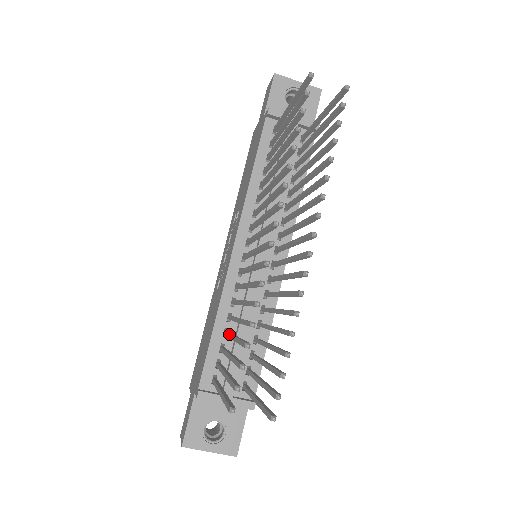
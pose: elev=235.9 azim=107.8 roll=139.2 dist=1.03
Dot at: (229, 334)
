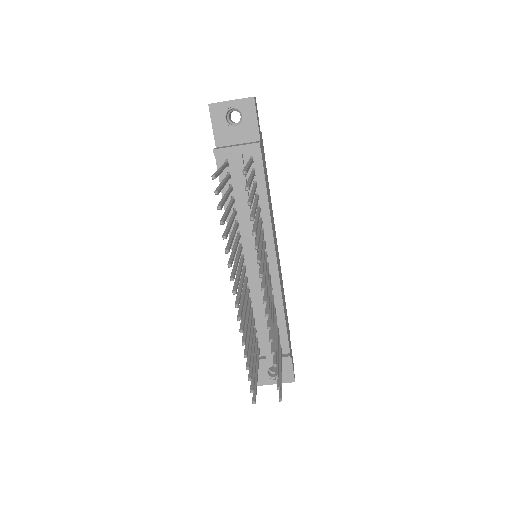
Dot at: occluded
